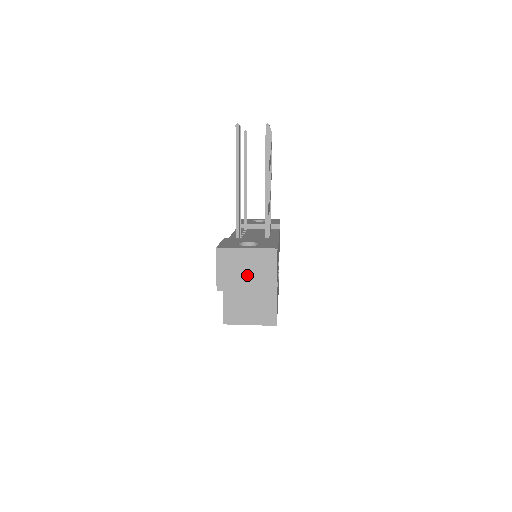
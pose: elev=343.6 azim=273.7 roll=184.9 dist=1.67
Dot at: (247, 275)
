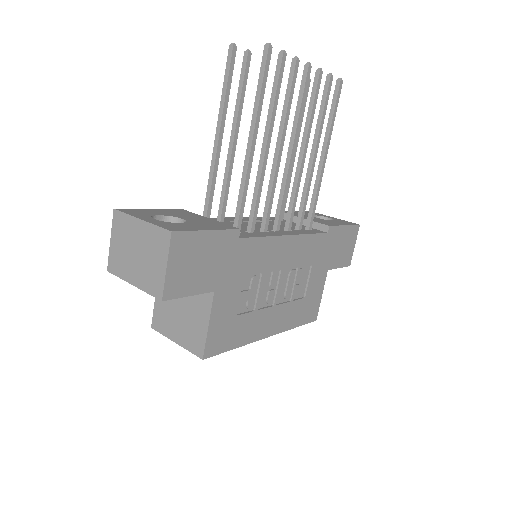
Dot at: (136, 261)
